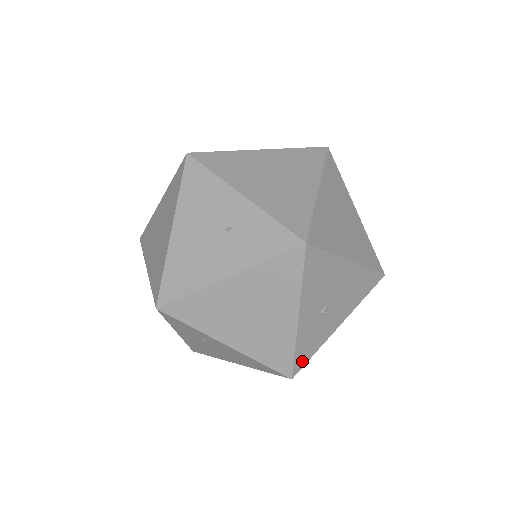
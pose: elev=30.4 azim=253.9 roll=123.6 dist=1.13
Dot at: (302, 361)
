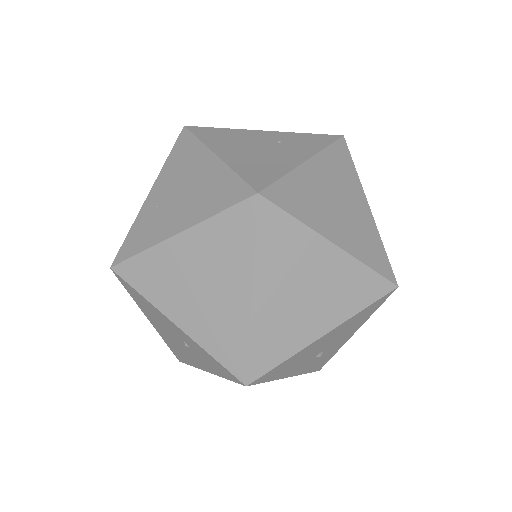
Dot at: (322, 365)
